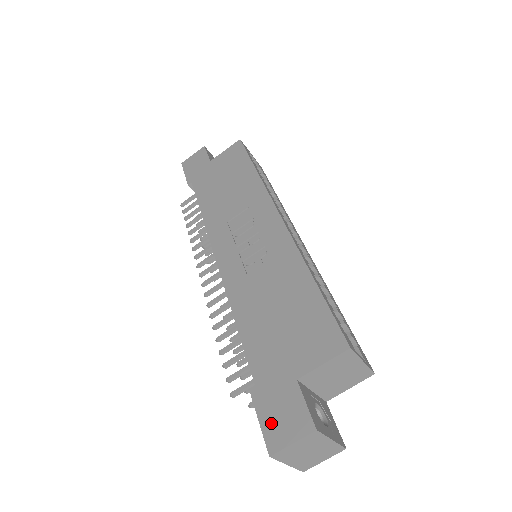
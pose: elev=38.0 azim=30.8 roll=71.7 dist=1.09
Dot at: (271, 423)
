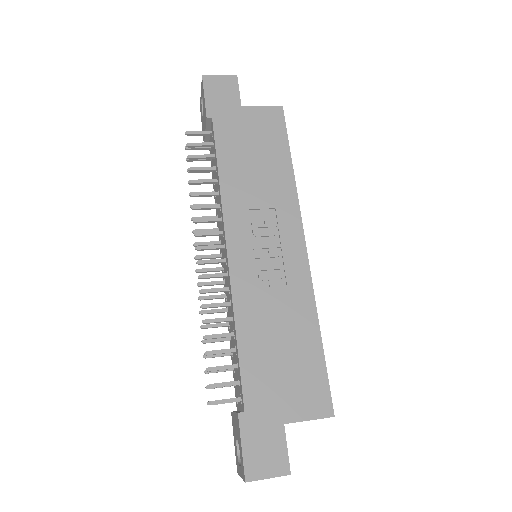
Dot at: (253, 454)
